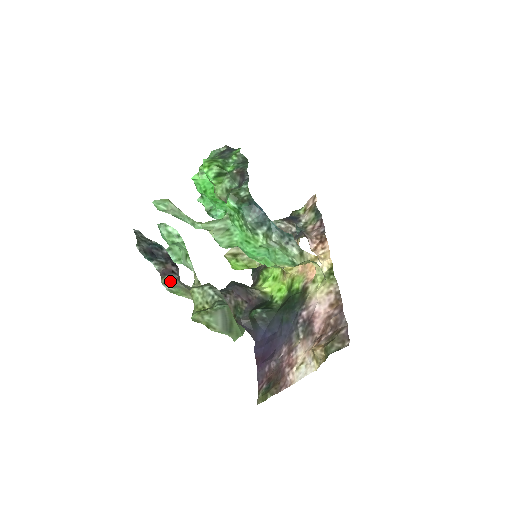
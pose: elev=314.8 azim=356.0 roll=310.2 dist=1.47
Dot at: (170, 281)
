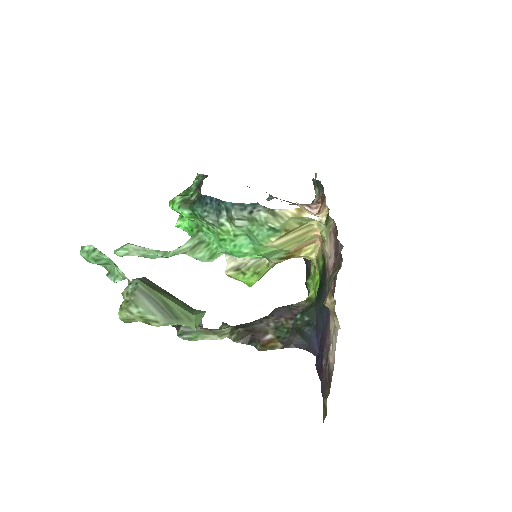
Dot at: (185, 329)
